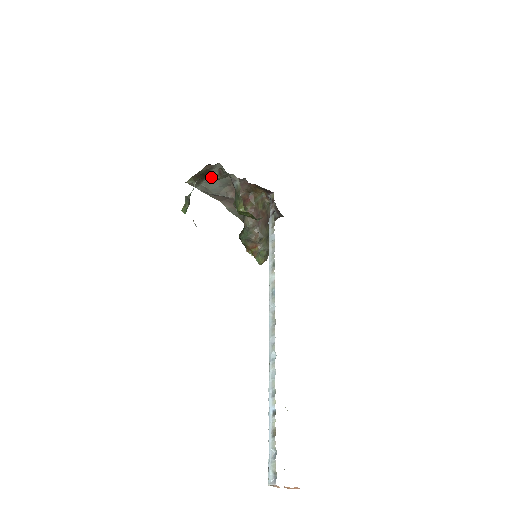
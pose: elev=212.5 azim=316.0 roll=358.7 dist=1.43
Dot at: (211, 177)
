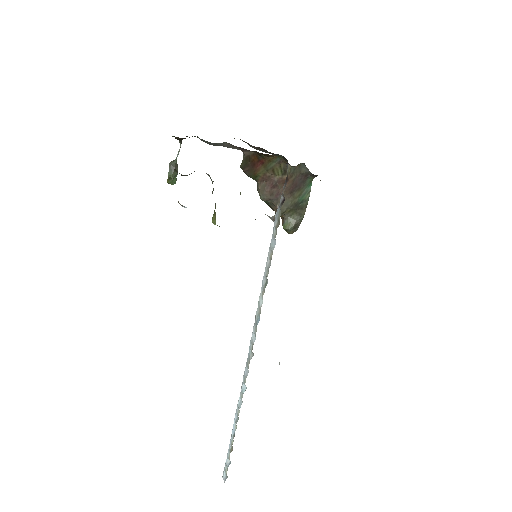
Dot at: occluded
